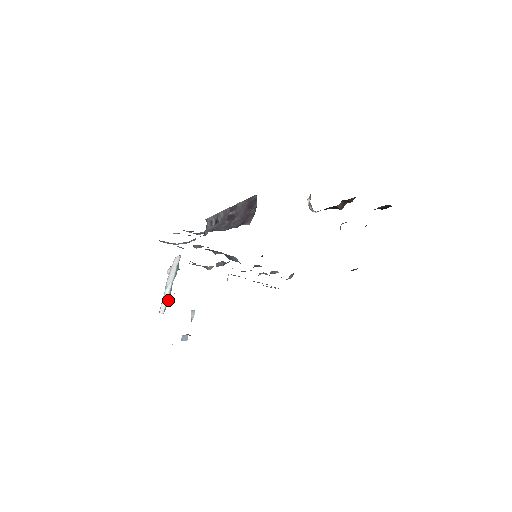
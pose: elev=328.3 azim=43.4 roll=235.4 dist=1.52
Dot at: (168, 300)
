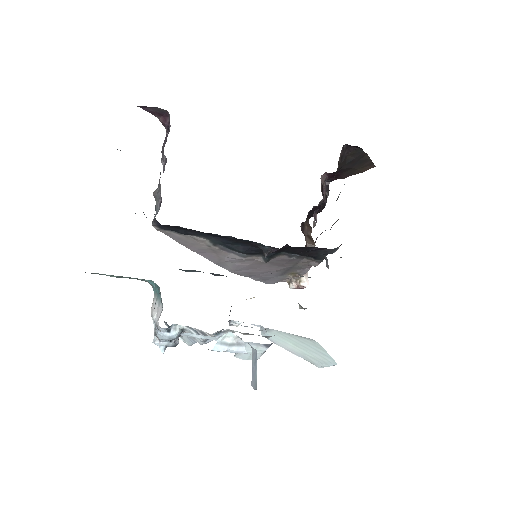
Dot at: occluded
